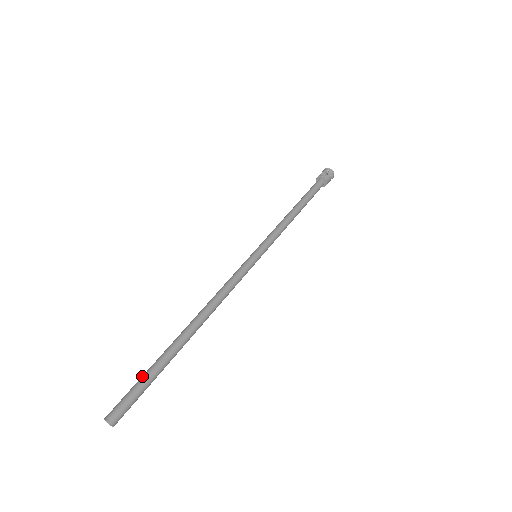
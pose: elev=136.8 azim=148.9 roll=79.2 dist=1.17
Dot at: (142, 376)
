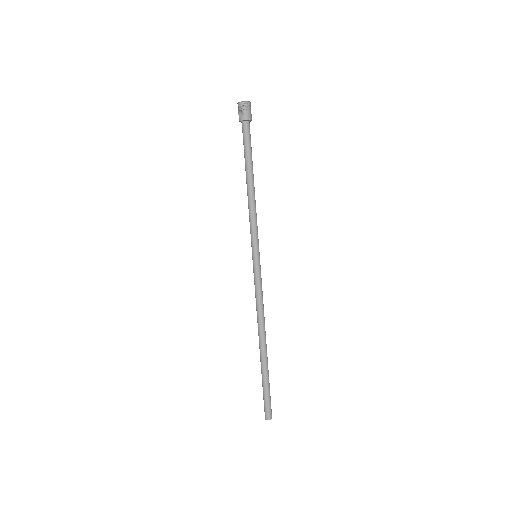
Dot at: occluded
